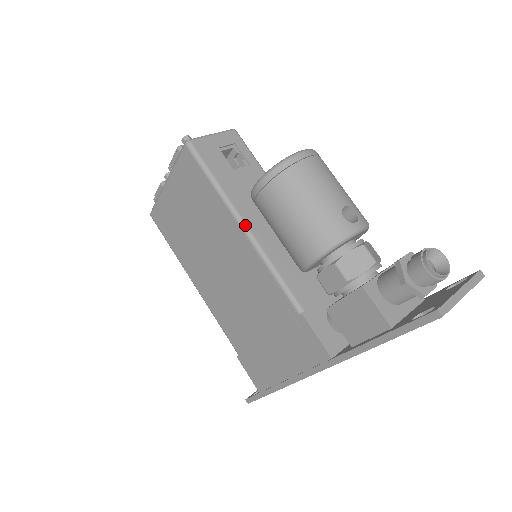
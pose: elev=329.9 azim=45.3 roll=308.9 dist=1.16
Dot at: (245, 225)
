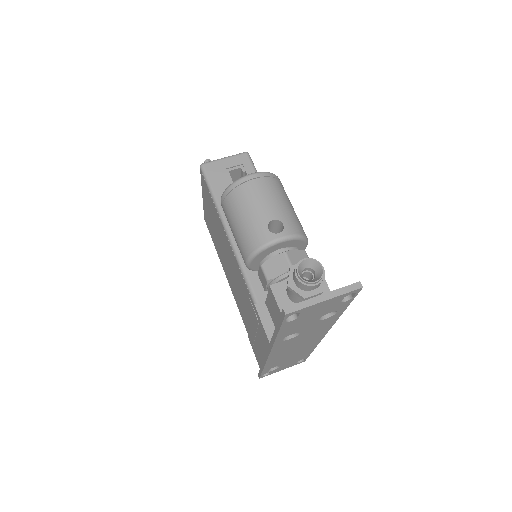
Dot at: (228, 231)
